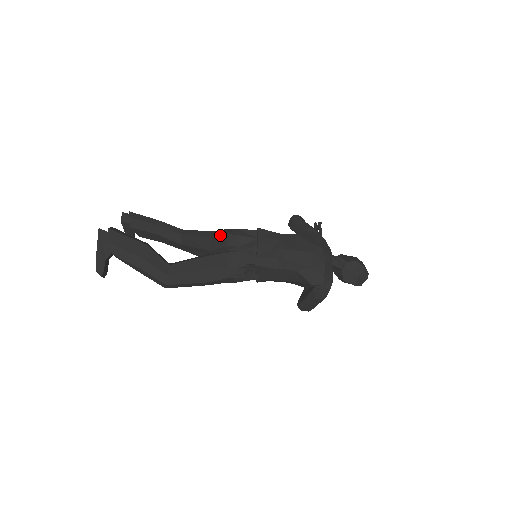
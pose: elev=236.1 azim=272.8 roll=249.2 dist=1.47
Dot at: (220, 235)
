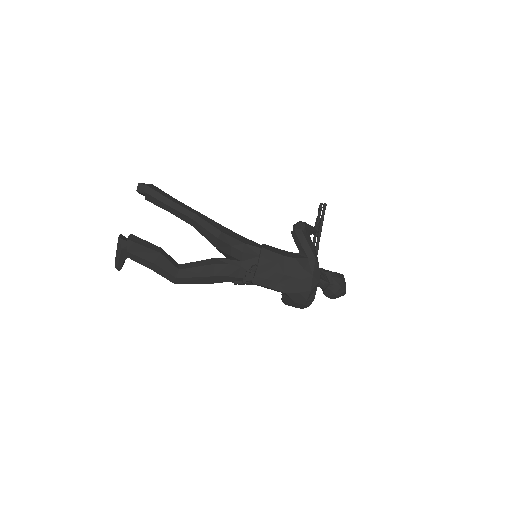
Dot at: (227, 244)
